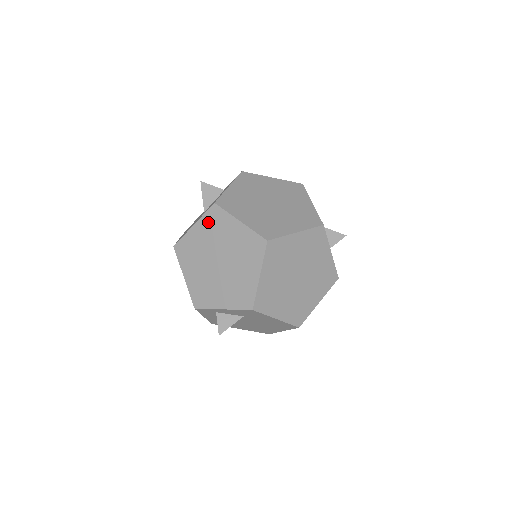
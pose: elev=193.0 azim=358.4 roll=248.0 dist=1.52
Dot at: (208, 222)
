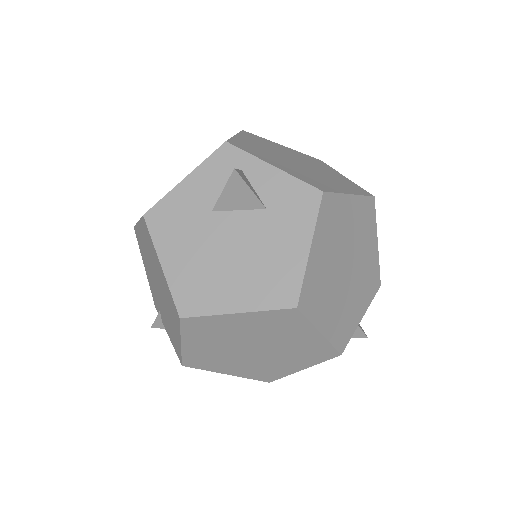
Dot at: (304, 155)
